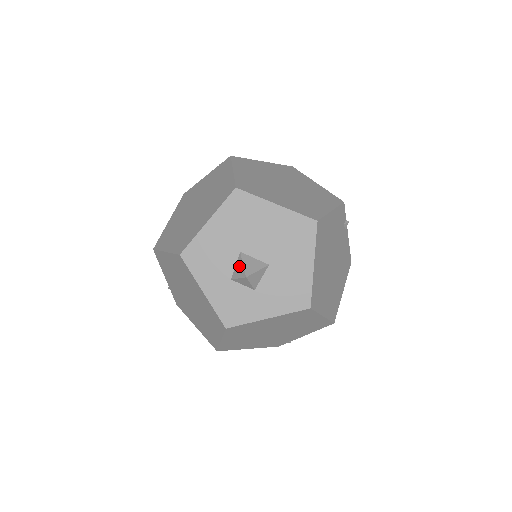
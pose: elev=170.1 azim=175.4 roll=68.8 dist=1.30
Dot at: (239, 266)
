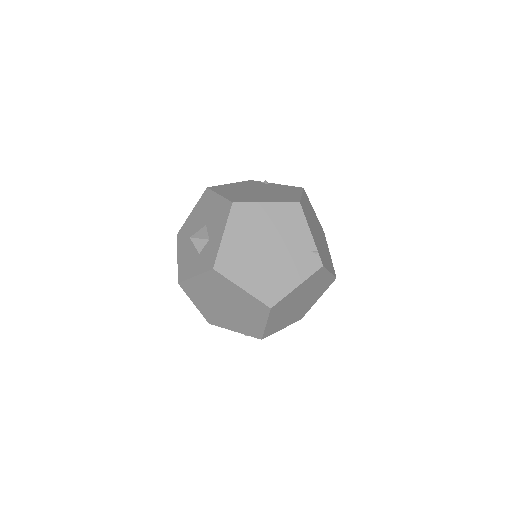
Dot at: occluded
